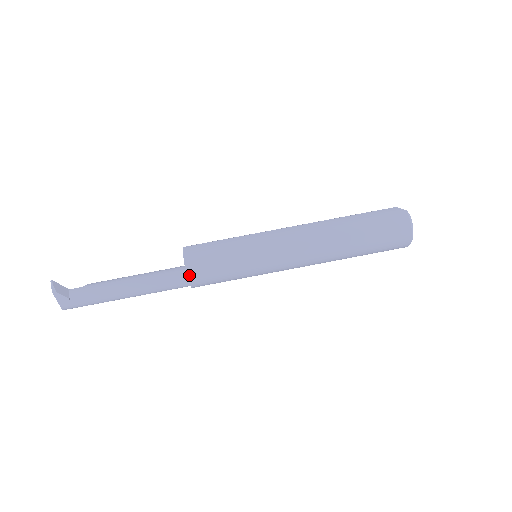
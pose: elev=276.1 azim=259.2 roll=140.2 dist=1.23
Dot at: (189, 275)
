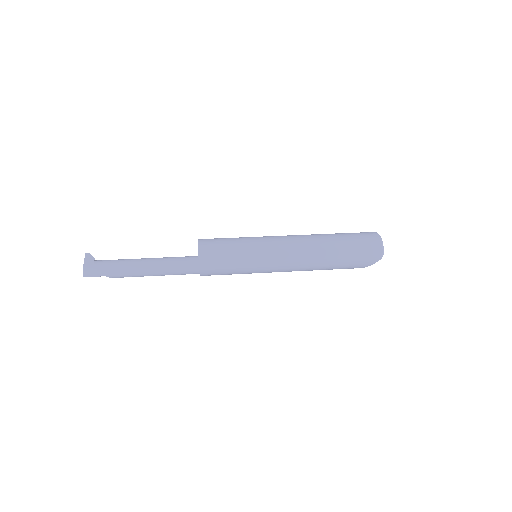
Dot at: (200, 243)
